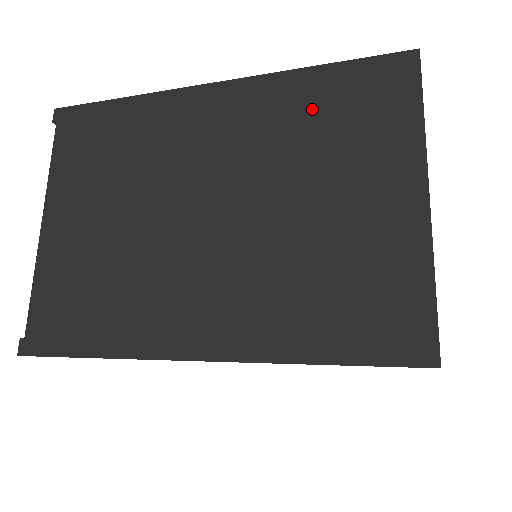
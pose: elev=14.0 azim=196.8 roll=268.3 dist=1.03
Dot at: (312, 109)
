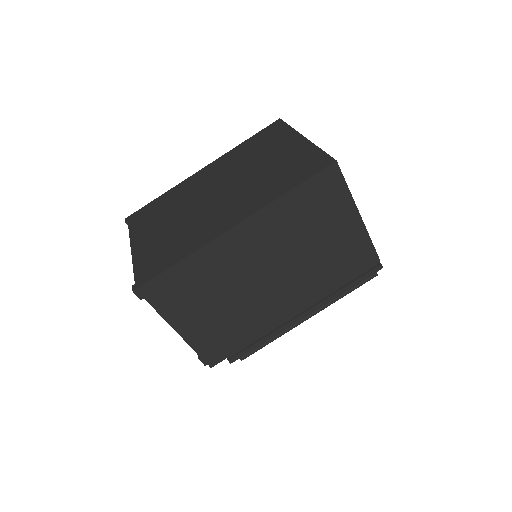
Dot at: (247, 150)
